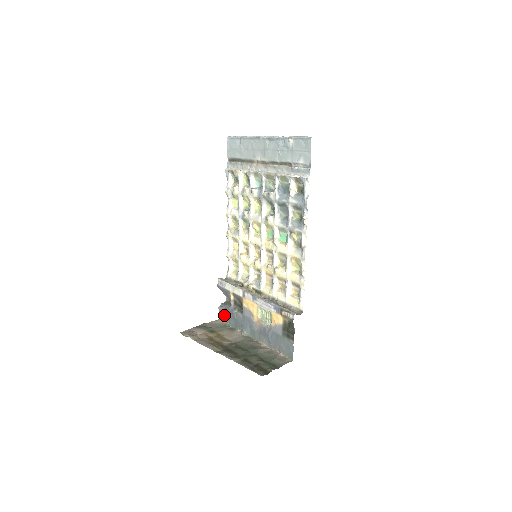
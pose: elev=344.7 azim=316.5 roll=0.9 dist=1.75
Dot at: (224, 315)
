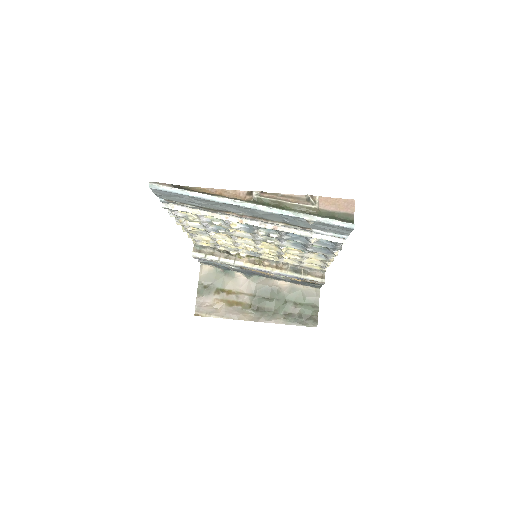
Dot at: occluded
